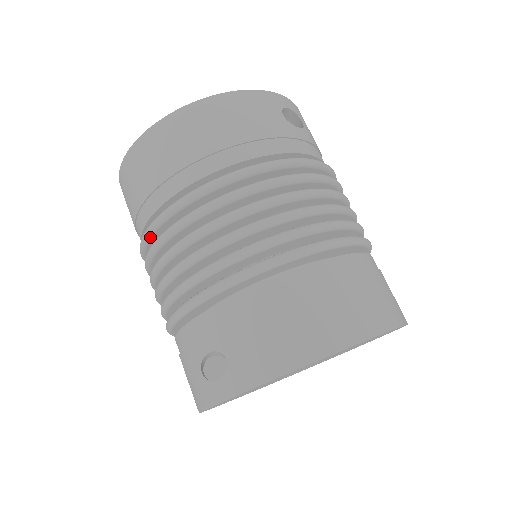
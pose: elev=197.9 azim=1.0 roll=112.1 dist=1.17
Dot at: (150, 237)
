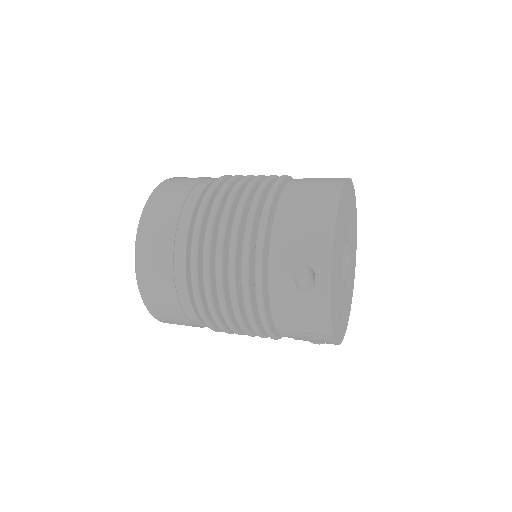
Dot at: (198, 289)
